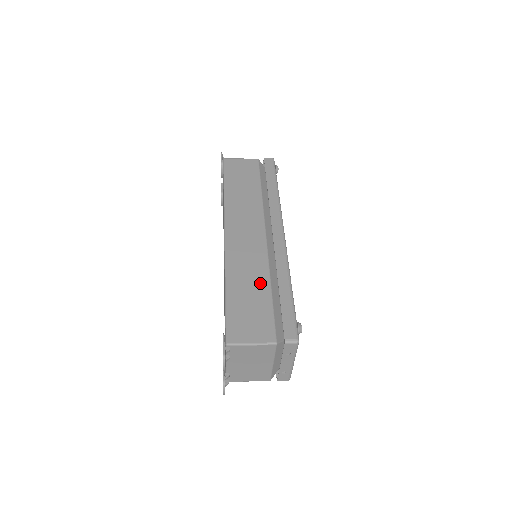
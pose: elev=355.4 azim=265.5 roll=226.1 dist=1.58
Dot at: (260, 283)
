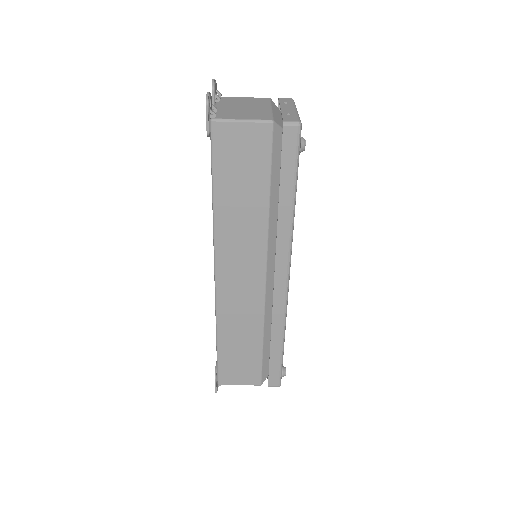
Dot at: occluded
